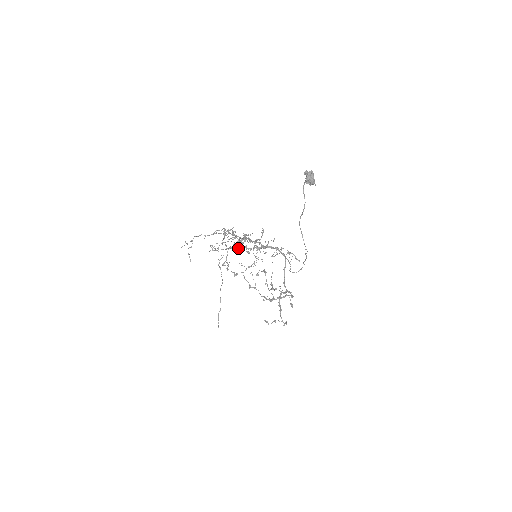
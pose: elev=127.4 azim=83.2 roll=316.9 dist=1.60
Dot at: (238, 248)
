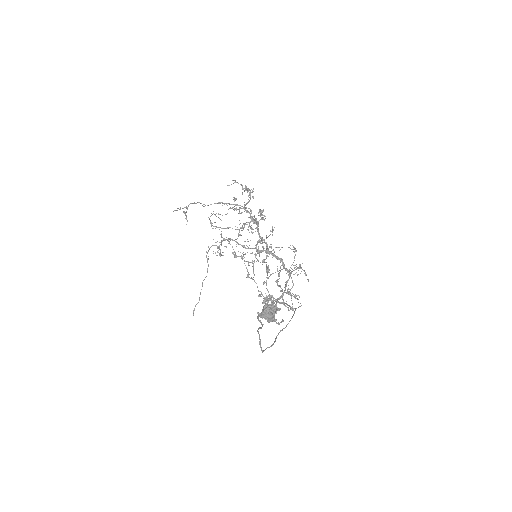
Dot at: occluded
